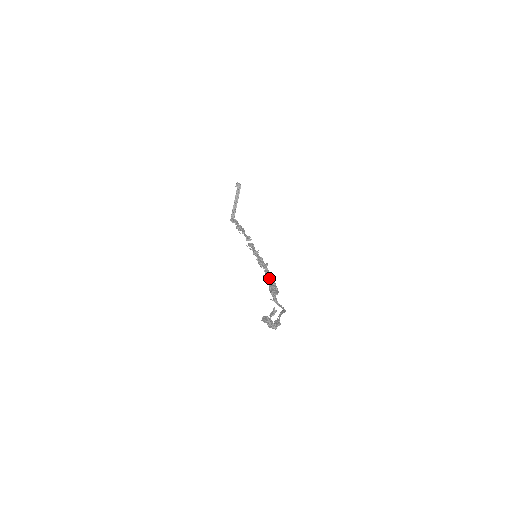
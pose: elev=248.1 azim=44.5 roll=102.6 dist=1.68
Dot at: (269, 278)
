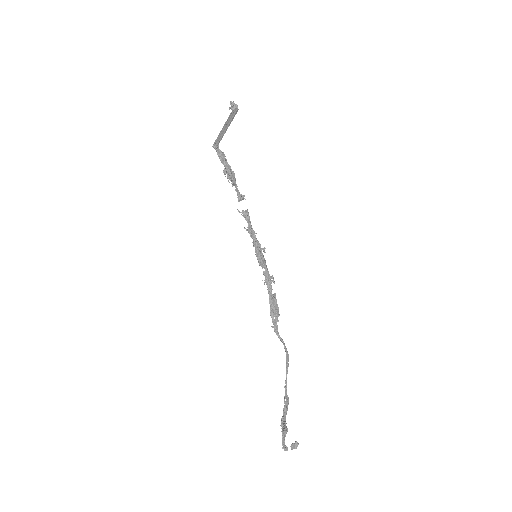
Dot at: (270, 290)
